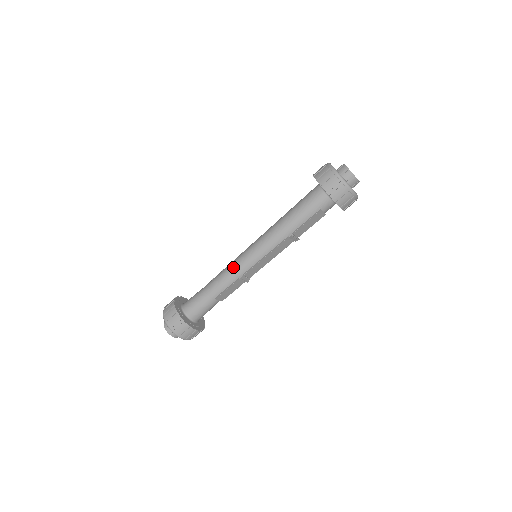
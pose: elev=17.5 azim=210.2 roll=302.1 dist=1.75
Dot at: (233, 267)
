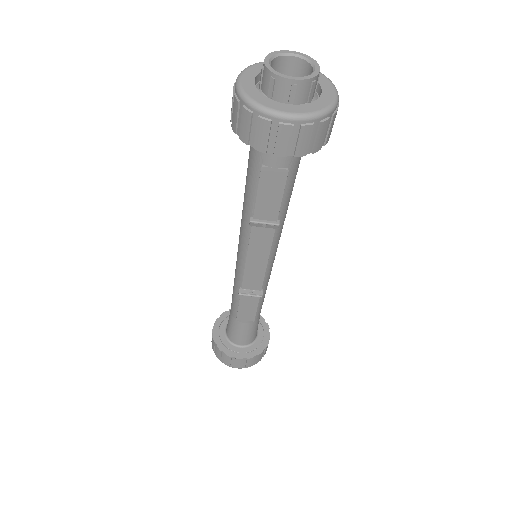
Dot at: occluded
